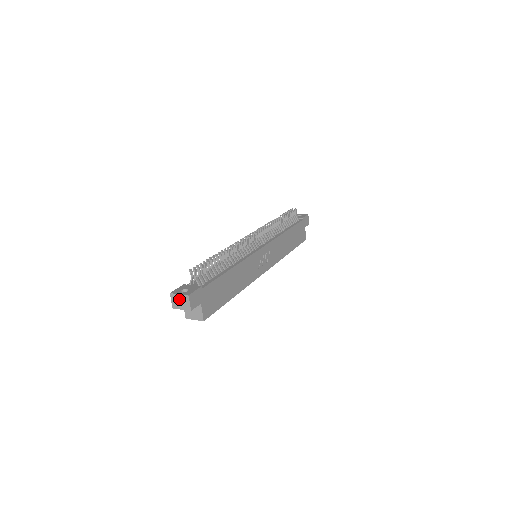
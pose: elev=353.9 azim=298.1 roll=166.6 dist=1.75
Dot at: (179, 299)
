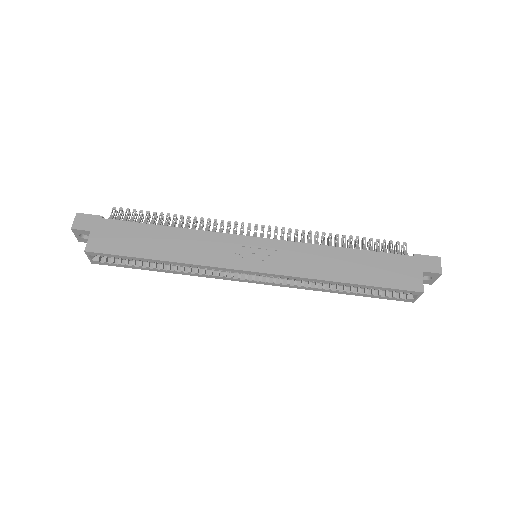
Dot at: occluded
